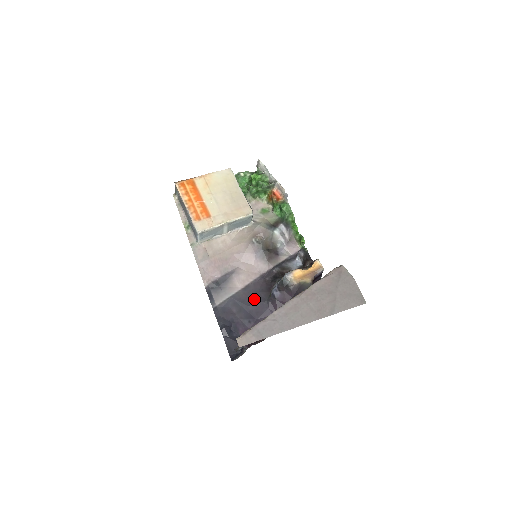
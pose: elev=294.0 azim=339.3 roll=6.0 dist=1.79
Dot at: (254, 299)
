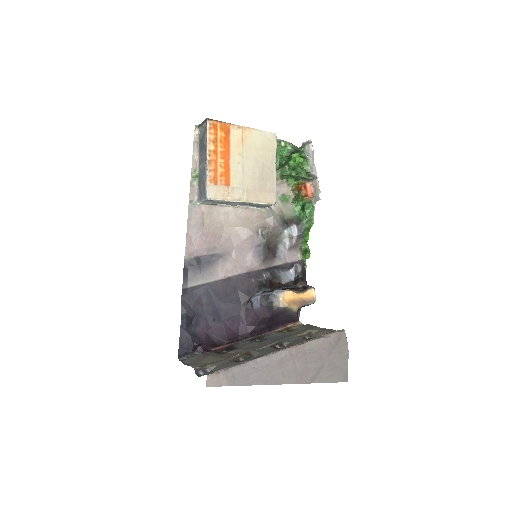
Dot at: (230, 297)
